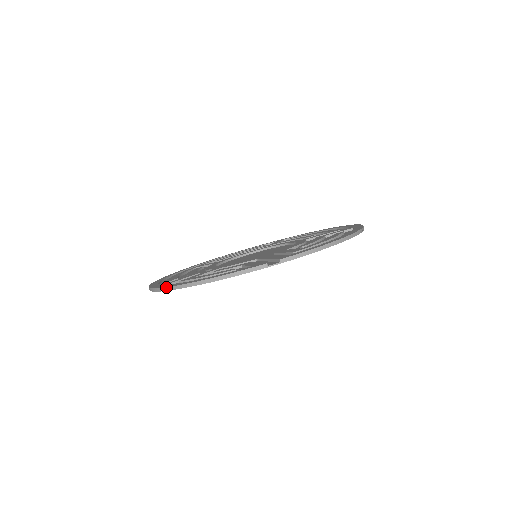
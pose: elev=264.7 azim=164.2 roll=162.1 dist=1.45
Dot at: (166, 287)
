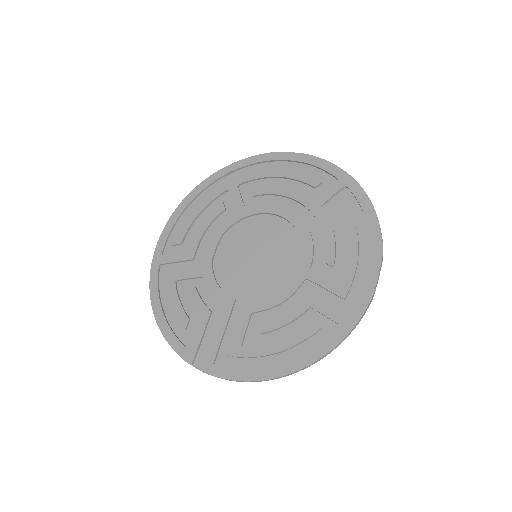
Dot at: (149, 286)
